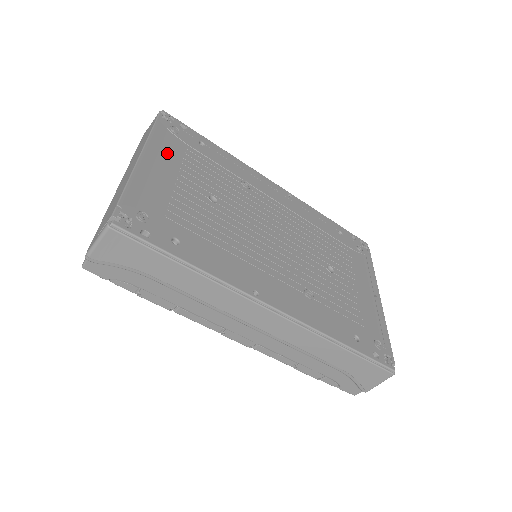
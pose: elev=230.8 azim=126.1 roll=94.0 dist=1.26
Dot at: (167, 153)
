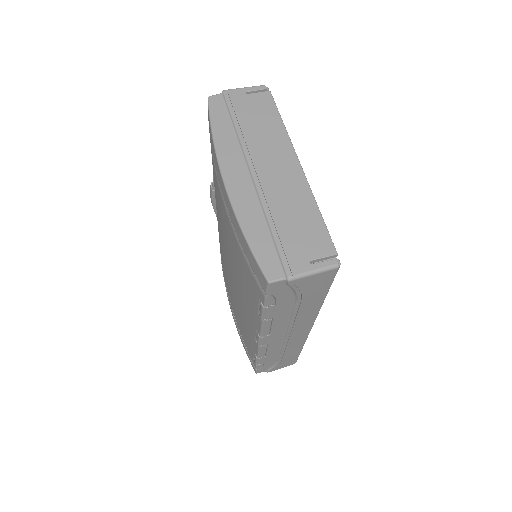
Dot at: occluded
